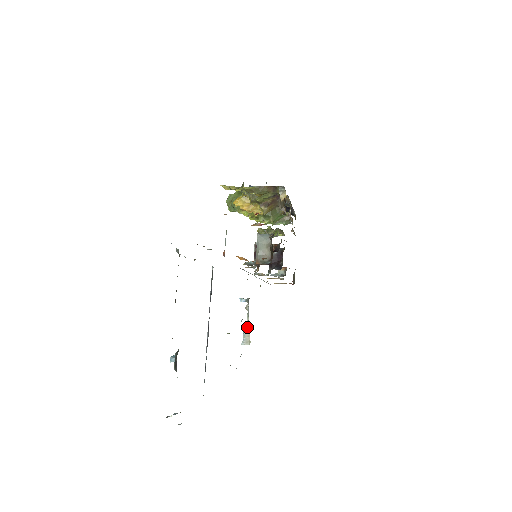
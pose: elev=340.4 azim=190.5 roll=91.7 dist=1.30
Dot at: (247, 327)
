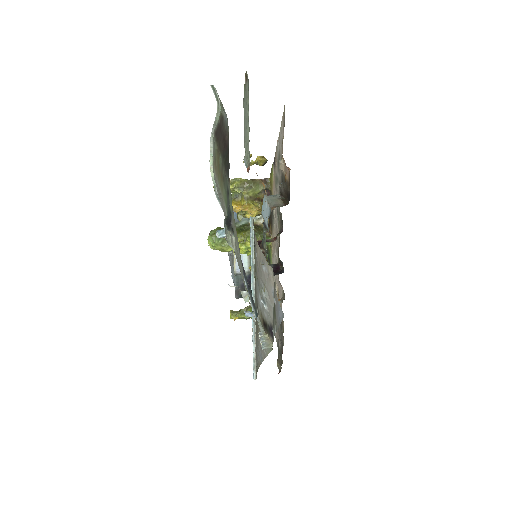
Dot at: (263, 332)
